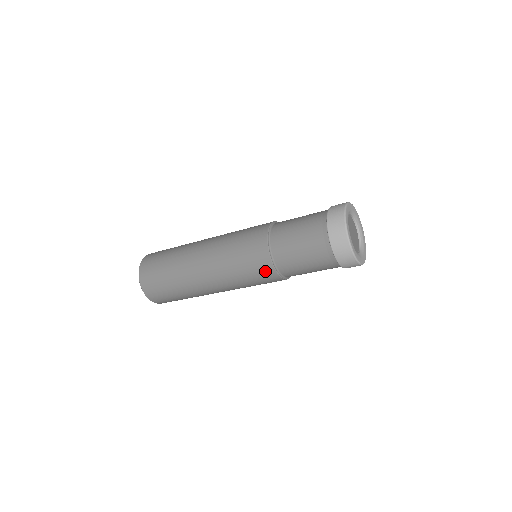
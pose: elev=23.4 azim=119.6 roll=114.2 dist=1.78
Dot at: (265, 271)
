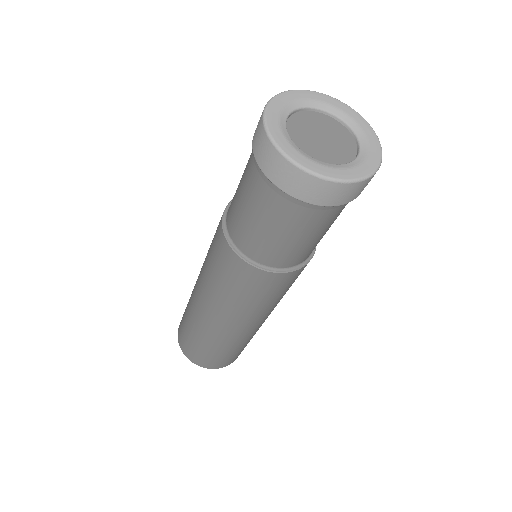
Dot at: (266, 281)
